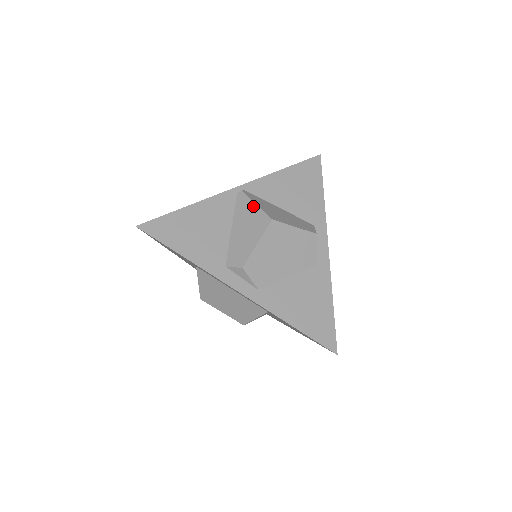
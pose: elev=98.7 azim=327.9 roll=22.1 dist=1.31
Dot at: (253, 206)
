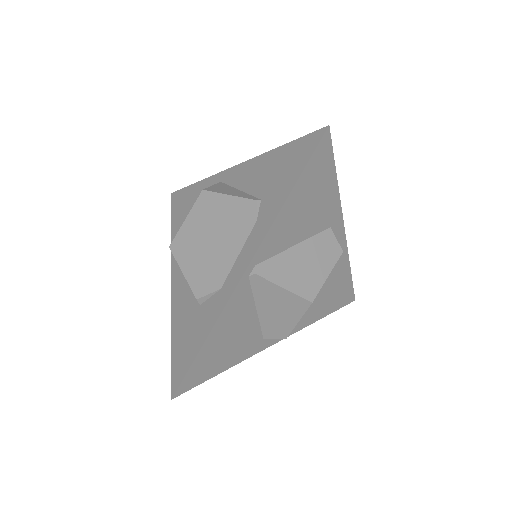
Dot at: (280, 291)
